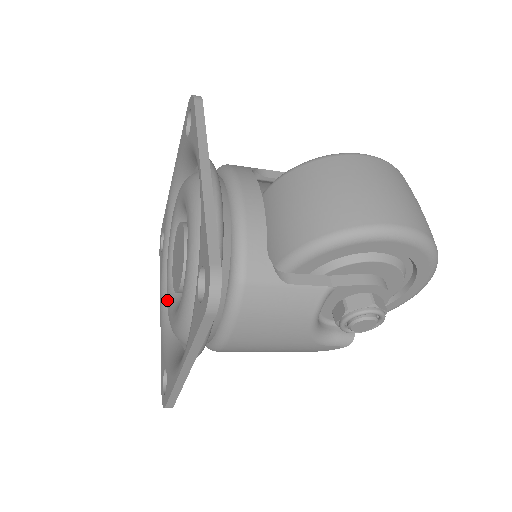
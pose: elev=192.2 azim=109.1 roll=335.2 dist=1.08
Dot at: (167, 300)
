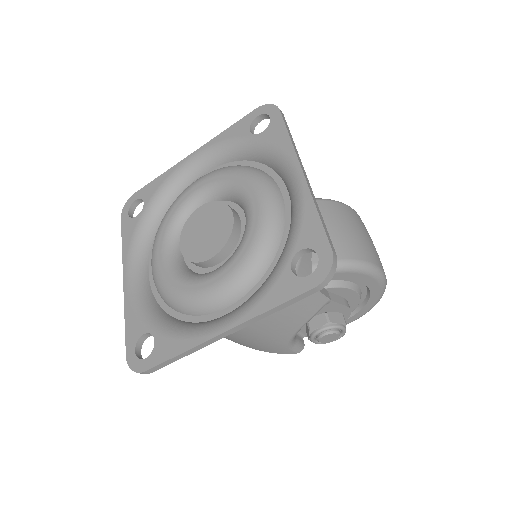
Dot at: (161, 267)
